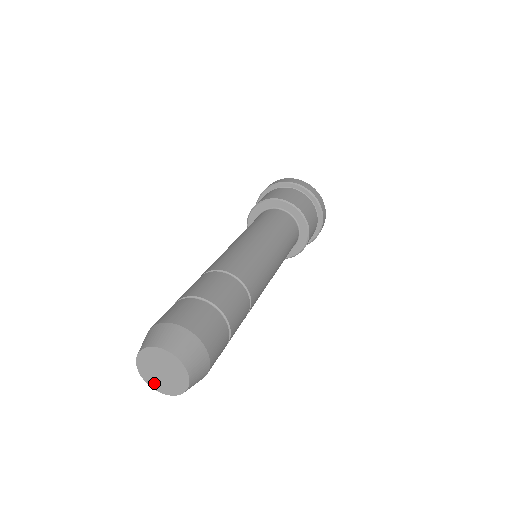
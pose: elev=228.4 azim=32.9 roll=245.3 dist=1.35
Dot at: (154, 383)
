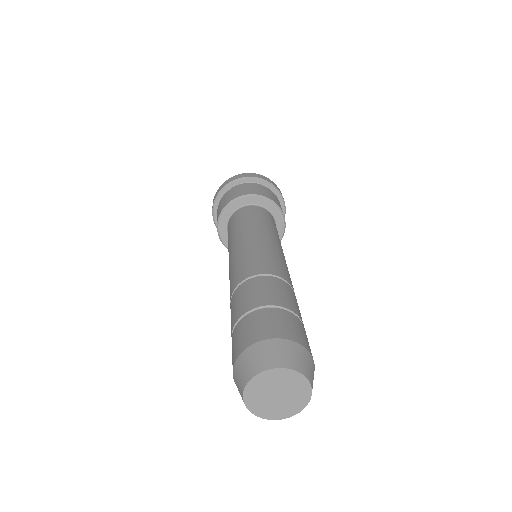
Dot at: (255, 405)
